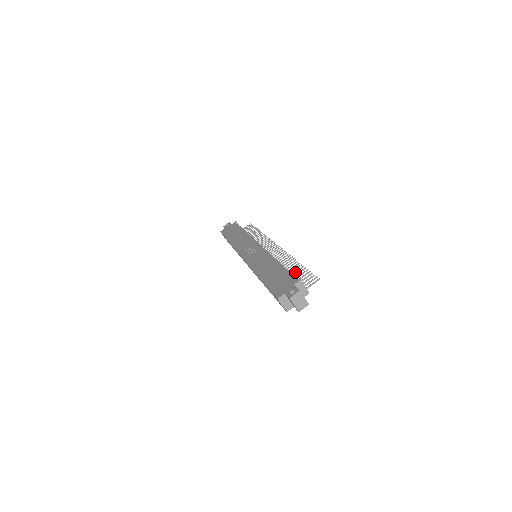
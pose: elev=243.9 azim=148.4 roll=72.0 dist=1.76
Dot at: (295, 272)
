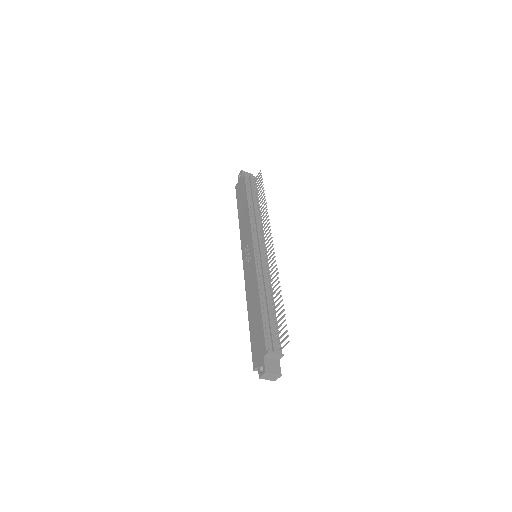
Dot at: (277, 311)
